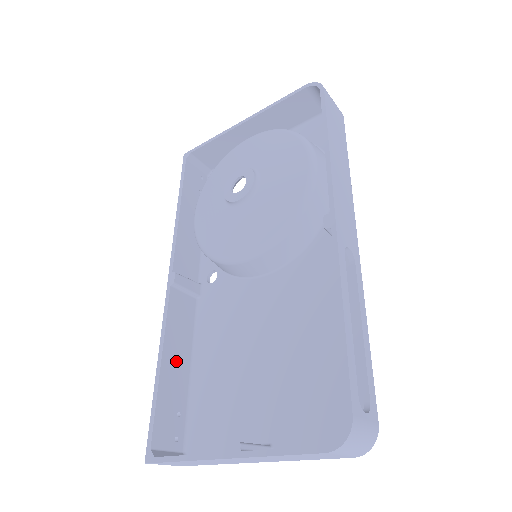
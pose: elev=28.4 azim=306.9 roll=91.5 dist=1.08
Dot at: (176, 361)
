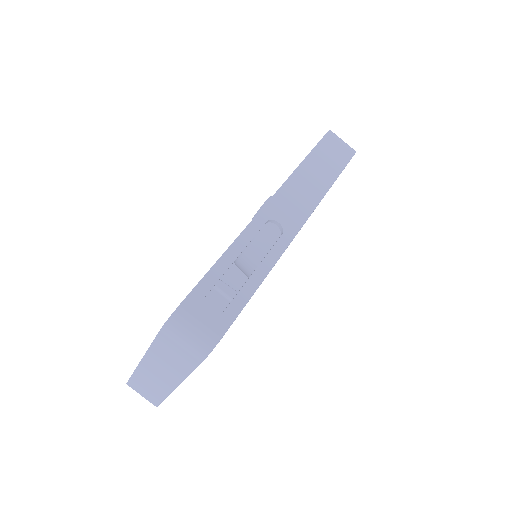
Dot at: occluded
